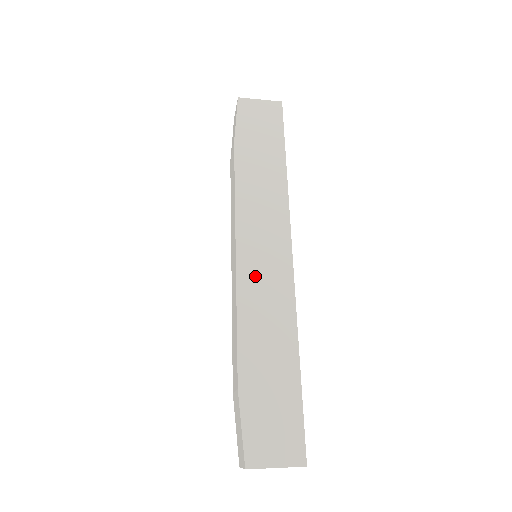
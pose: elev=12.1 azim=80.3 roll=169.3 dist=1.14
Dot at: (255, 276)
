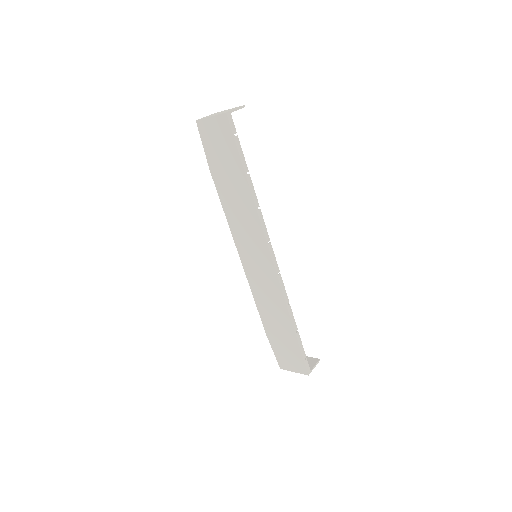
Dot at: (255, 275)
